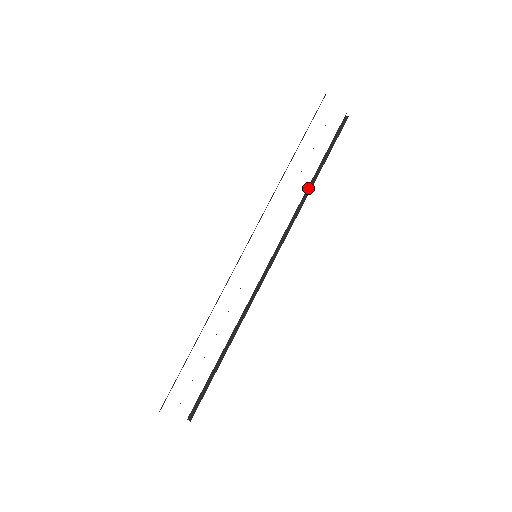
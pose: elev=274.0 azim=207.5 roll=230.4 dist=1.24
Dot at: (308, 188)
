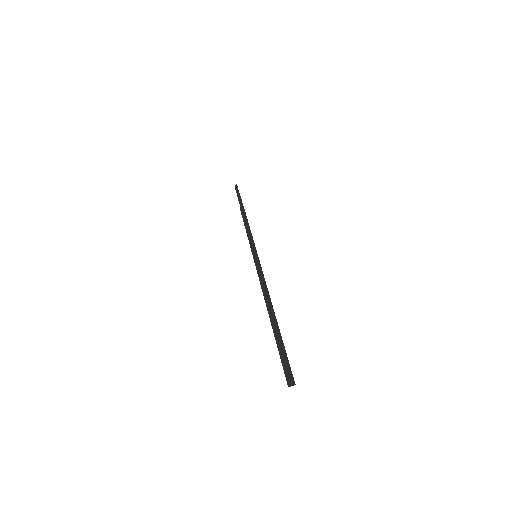
Dot at: occluded
